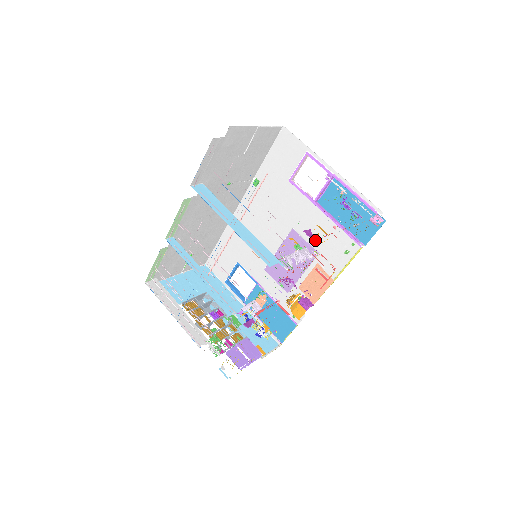
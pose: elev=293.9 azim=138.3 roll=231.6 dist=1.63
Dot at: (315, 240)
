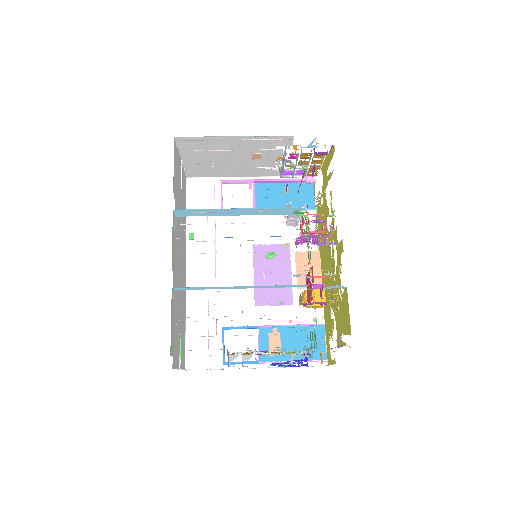
Dot at: occluded
